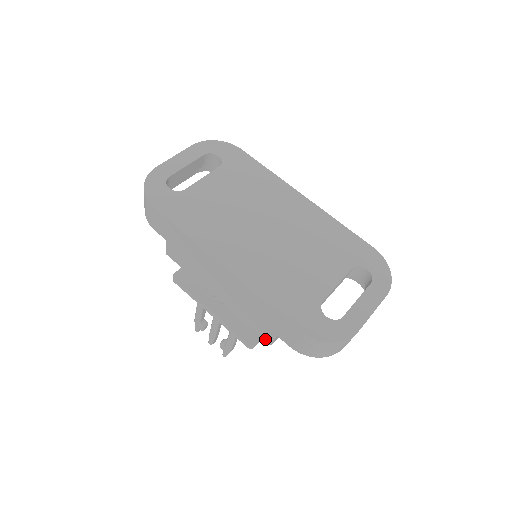
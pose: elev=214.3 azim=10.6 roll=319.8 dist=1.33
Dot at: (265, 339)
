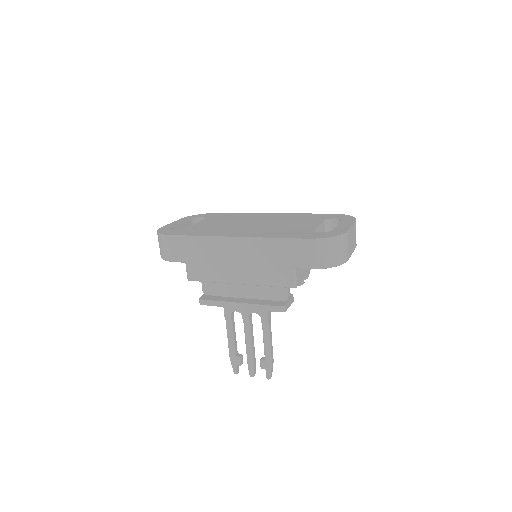
Dot at: (289, 285)
